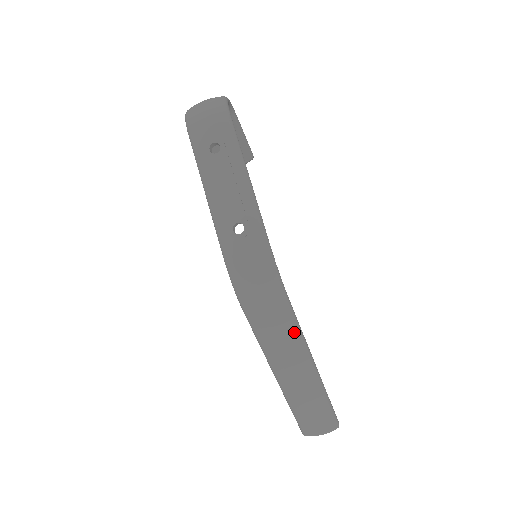
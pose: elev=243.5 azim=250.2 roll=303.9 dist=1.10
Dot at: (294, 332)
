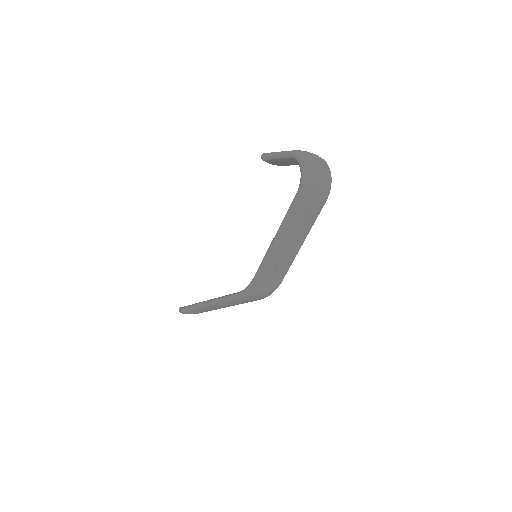
Dot at: occluded
